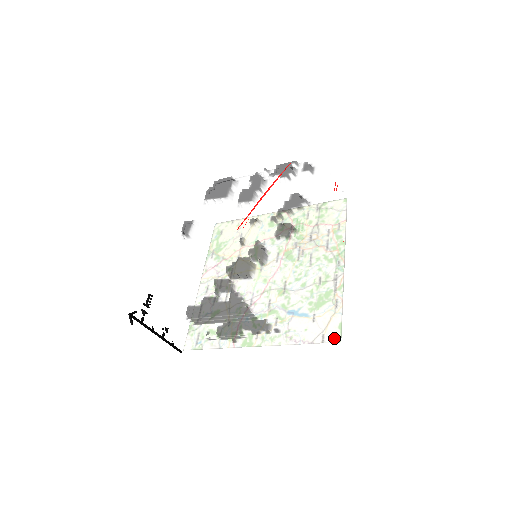
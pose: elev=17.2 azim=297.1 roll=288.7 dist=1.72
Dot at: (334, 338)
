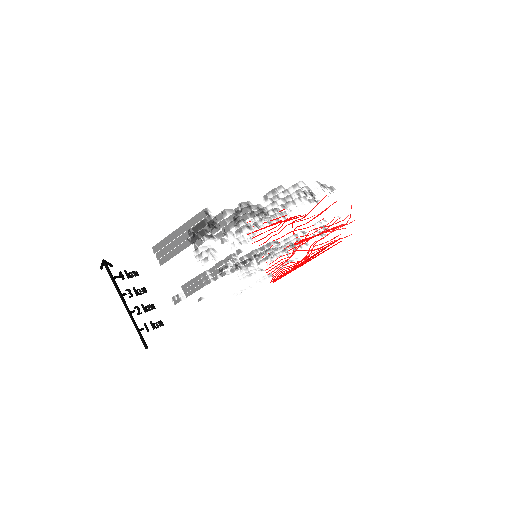
Dot at: occluded
